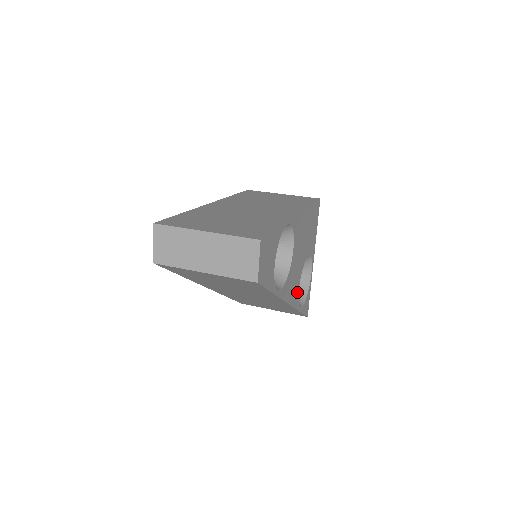
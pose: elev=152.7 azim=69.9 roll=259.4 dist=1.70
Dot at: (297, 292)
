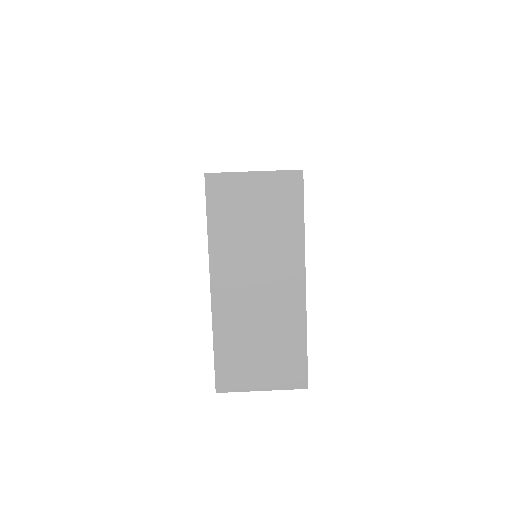
Dot at: occluded
